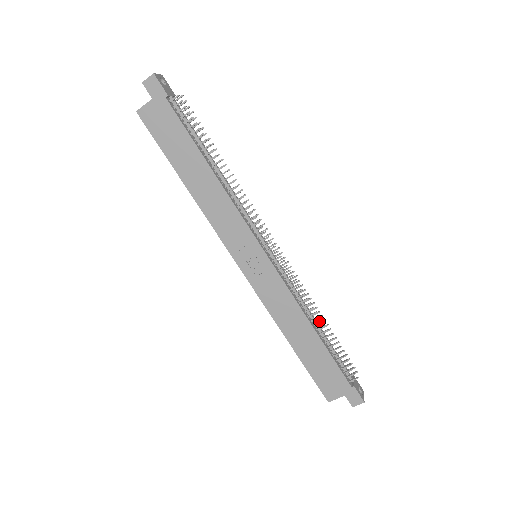
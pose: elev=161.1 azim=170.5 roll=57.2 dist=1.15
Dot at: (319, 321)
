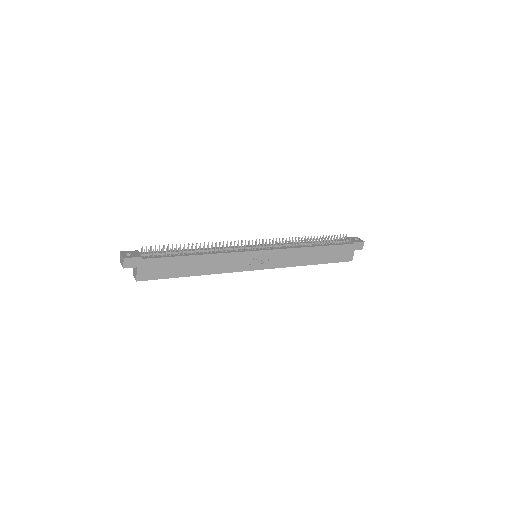
Dot at: (311, 241)
